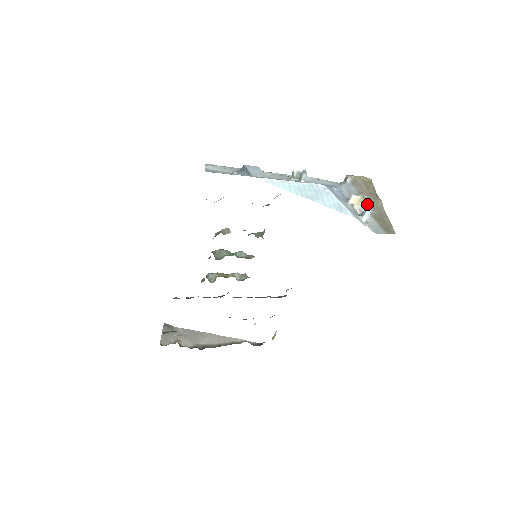
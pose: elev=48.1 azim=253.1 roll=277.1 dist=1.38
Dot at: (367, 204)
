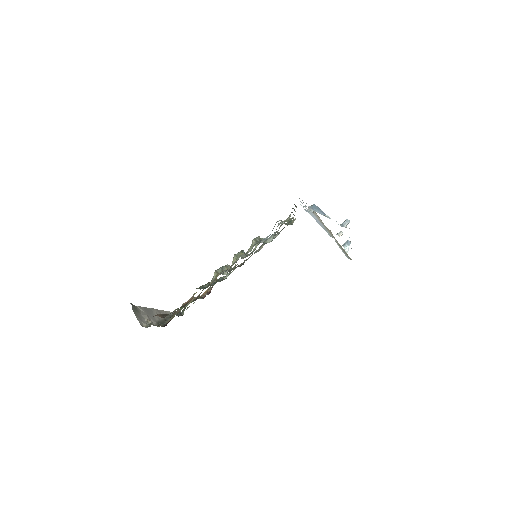
Dot at: (330, 234)
